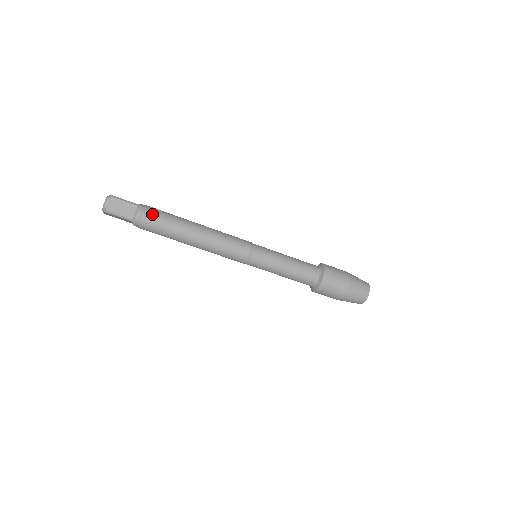
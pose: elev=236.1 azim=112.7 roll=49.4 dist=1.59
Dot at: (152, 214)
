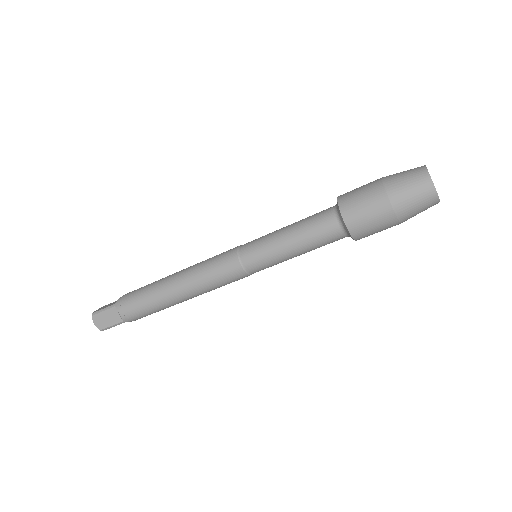
Dot at: (129, 305)
